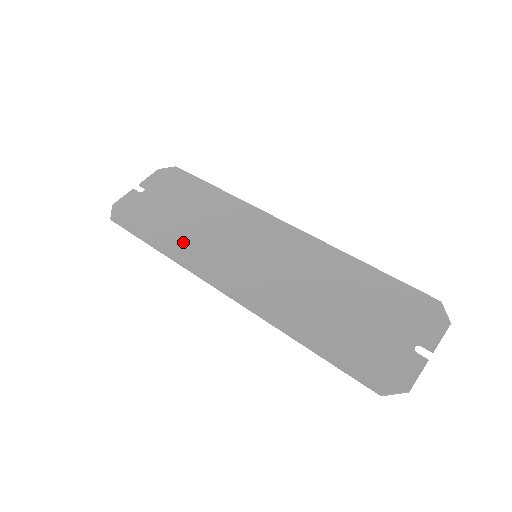
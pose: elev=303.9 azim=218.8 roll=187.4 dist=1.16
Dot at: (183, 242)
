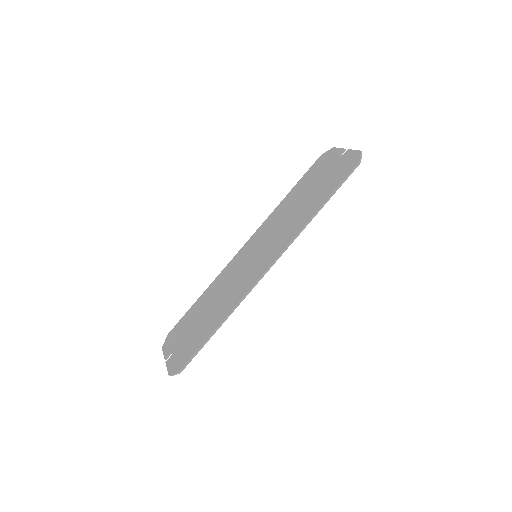
Dot at: (224, 307)
